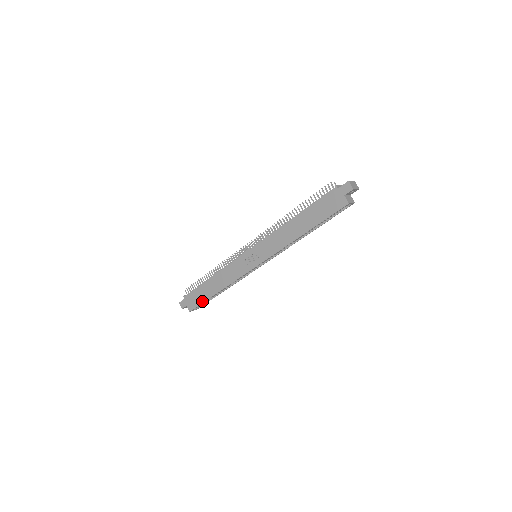
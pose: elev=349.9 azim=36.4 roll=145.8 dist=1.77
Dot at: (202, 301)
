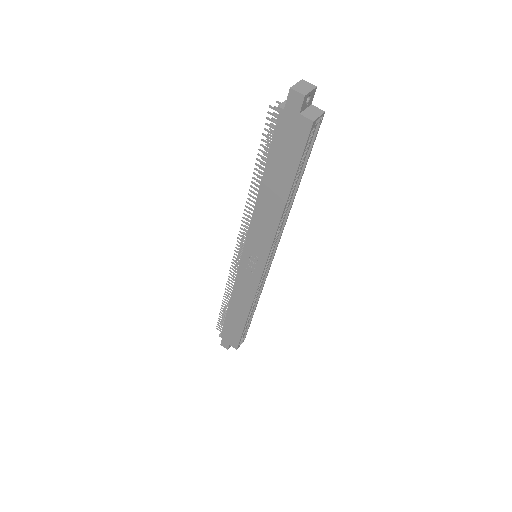
Dot at: (239, 334)
